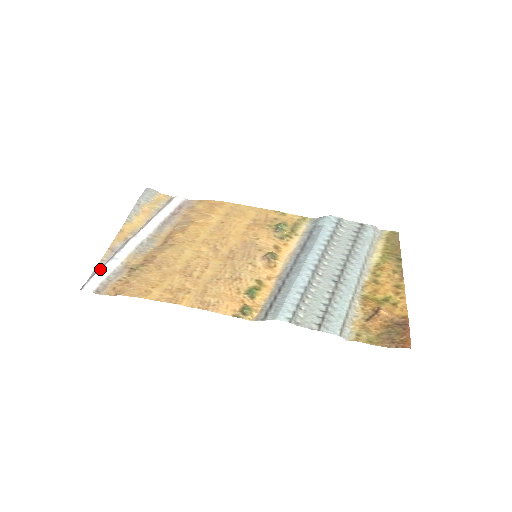
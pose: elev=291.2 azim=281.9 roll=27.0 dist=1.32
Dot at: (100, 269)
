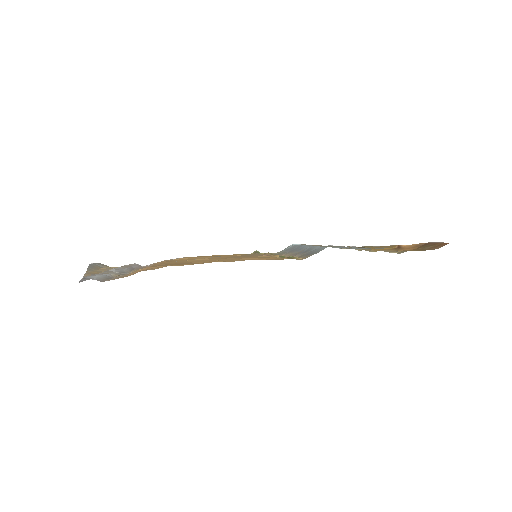
Dot at: occluded
